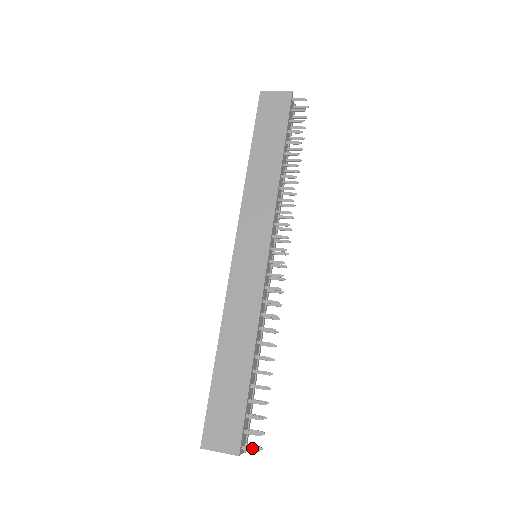
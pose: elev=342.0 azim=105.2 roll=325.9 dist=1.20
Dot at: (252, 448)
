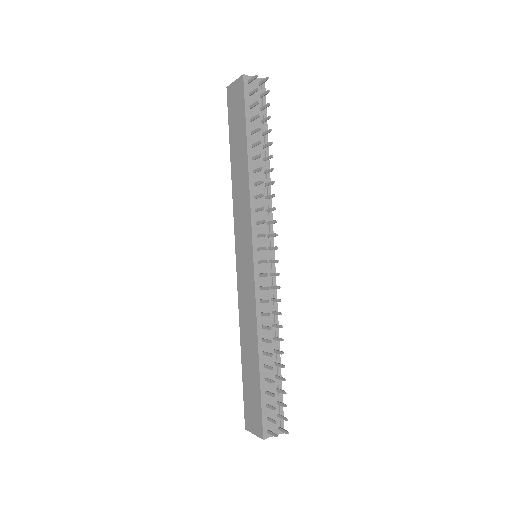
Dot at: (273, 433)
